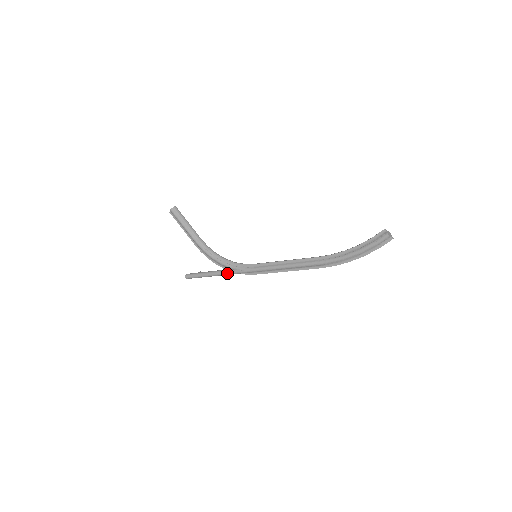
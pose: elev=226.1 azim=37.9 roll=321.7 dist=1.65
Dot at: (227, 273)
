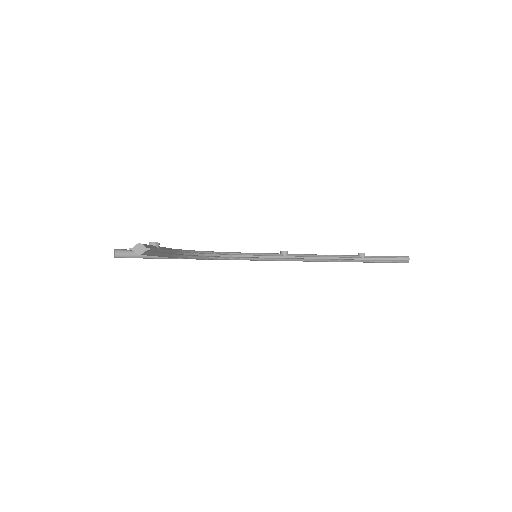
Dot at: occluded
